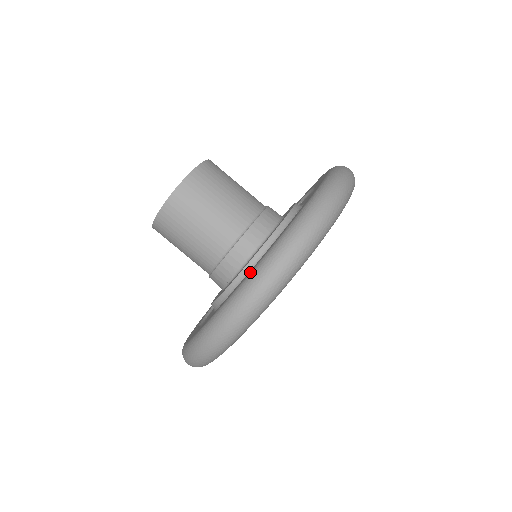
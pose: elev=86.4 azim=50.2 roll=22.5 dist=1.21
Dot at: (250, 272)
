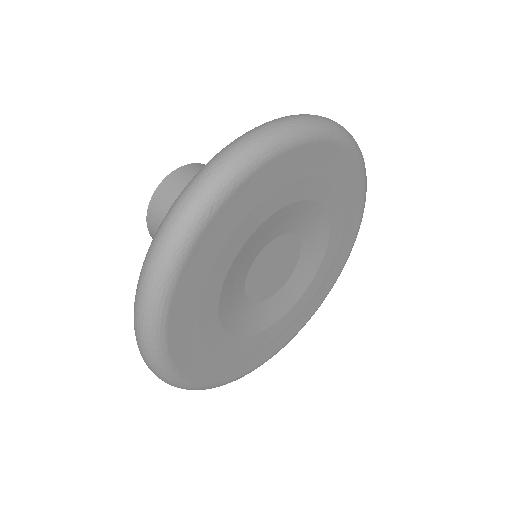
Dot at: occluded
